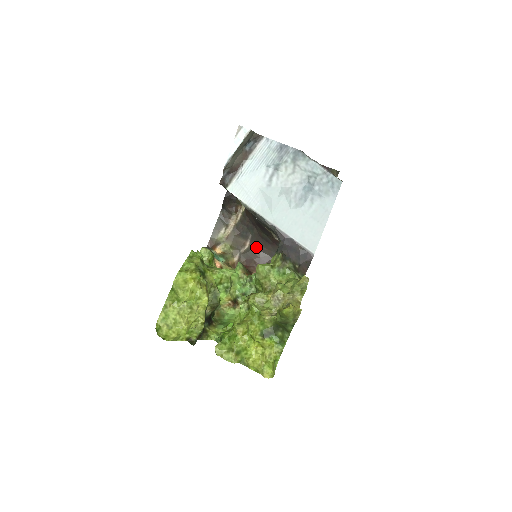
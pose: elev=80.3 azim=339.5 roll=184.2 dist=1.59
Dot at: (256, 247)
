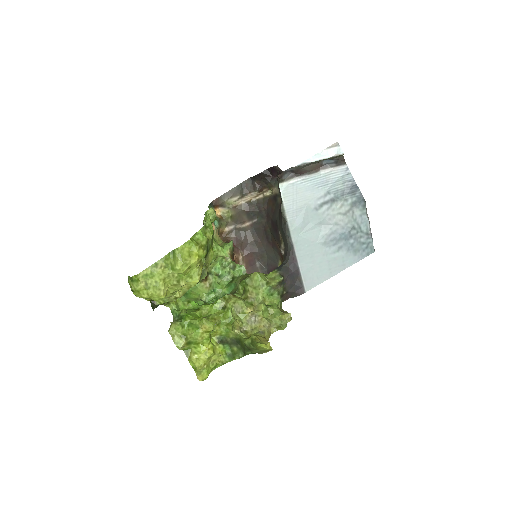
Dot at: (252, 233)
